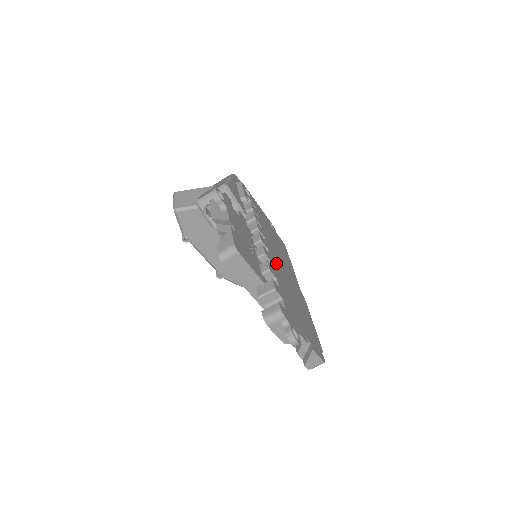
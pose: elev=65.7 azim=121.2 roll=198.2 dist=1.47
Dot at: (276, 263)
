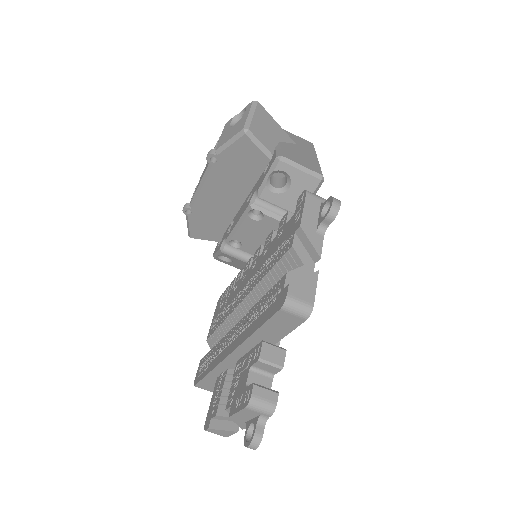
Dot at: occluded
